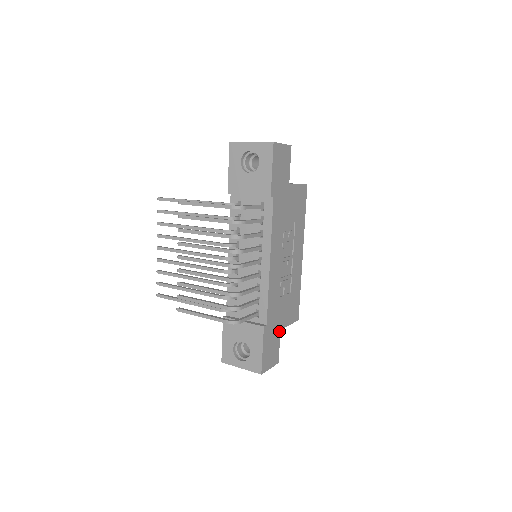
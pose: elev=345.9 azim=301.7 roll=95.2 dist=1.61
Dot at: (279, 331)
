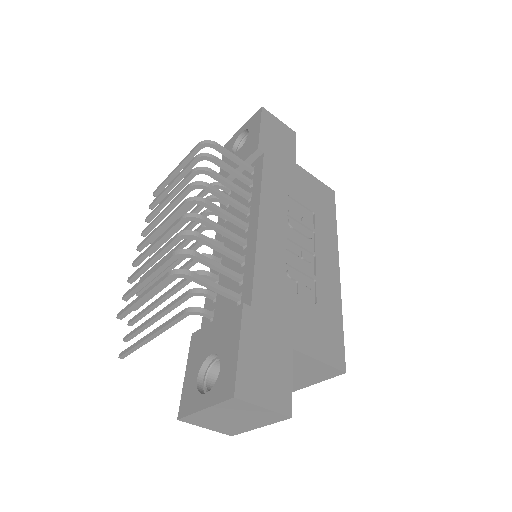
Dot at: (289, 349)
